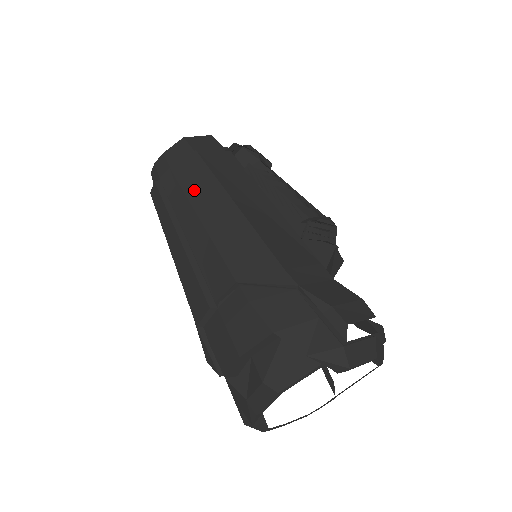
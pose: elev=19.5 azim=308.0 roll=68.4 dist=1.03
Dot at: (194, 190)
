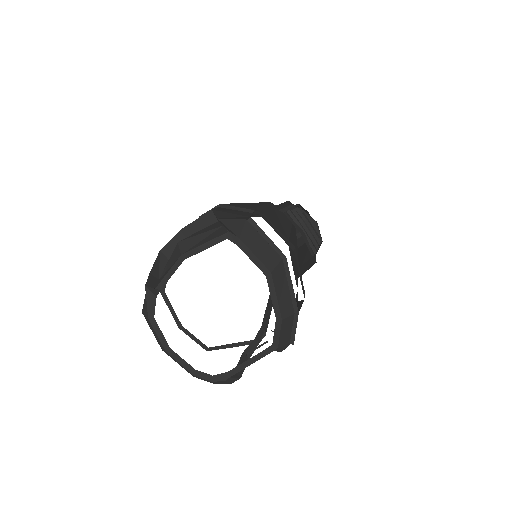
Dot at: occluded
